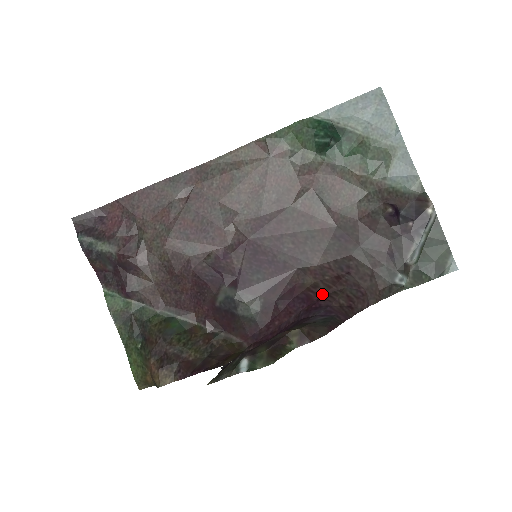
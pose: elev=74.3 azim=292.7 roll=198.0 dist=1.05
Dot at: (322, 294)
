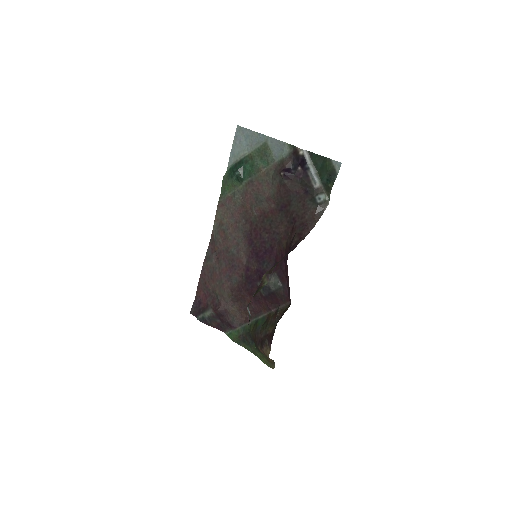
Dot at: (289, 245)
